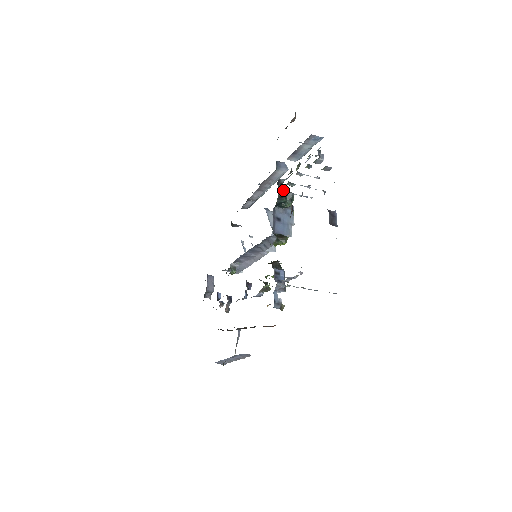
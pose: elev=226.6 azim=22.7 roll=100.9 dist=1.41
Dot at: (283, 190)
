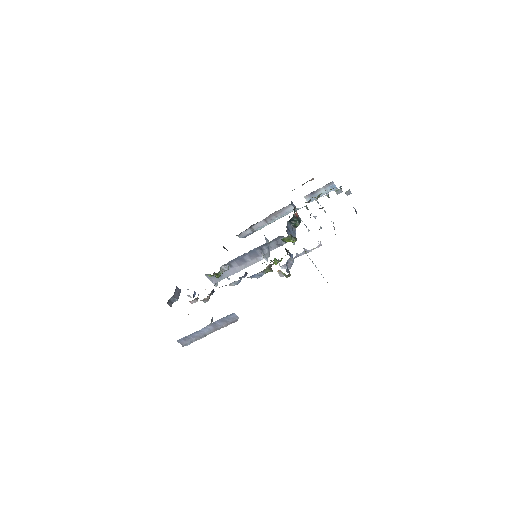
Dot at: (297, 213)
